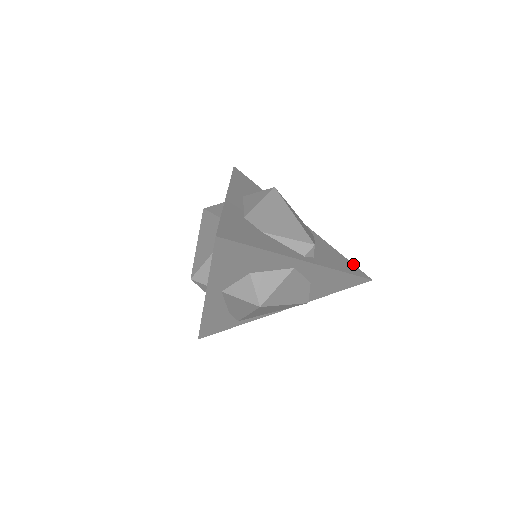
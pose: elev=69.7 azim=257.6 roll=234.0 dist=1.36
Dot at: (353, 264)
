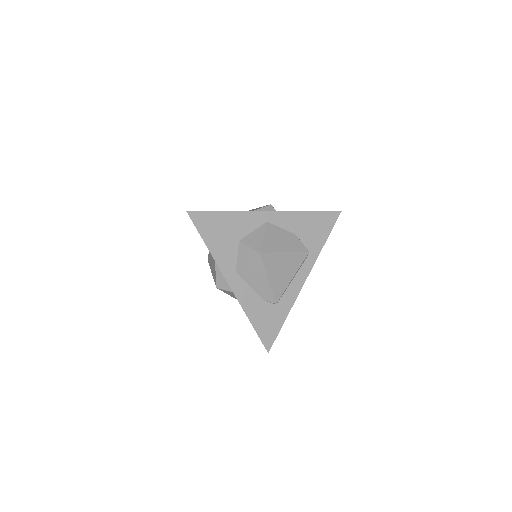
Dot at: occluded
